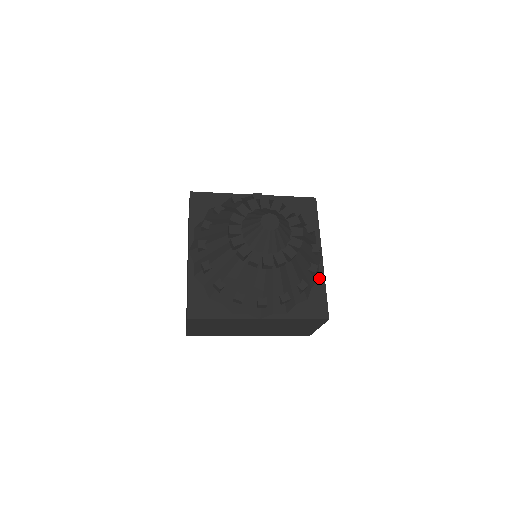
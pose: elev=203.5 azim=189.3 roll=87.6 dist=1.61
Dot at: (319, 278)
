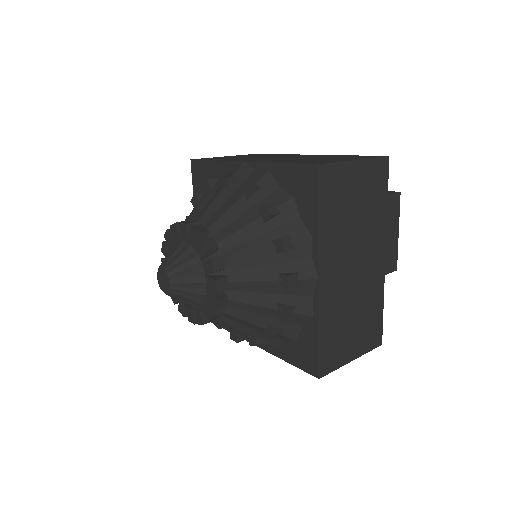
Dot at: (311, 316)
